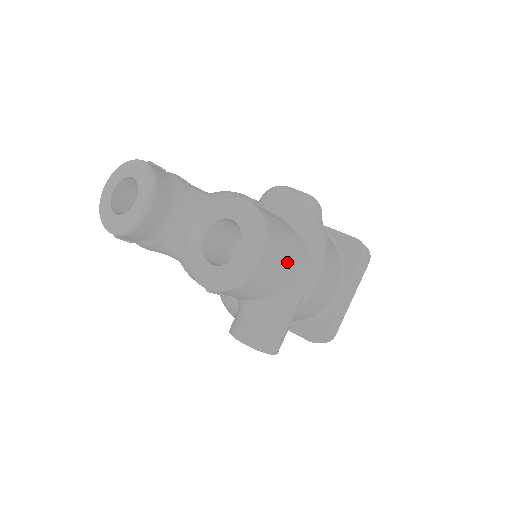
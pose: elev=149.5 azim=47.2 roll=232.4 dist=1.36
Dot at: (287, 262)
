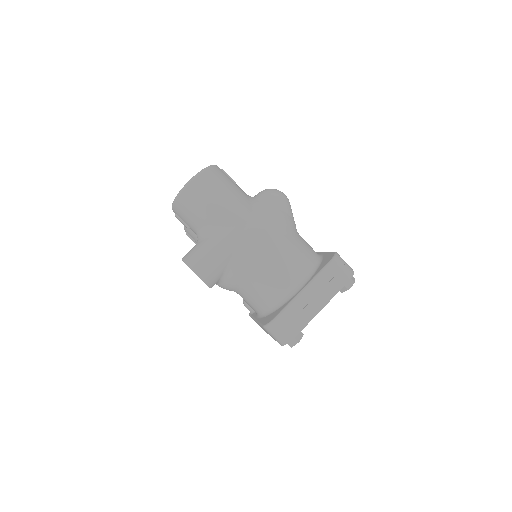
Dot at: (220, 198)
